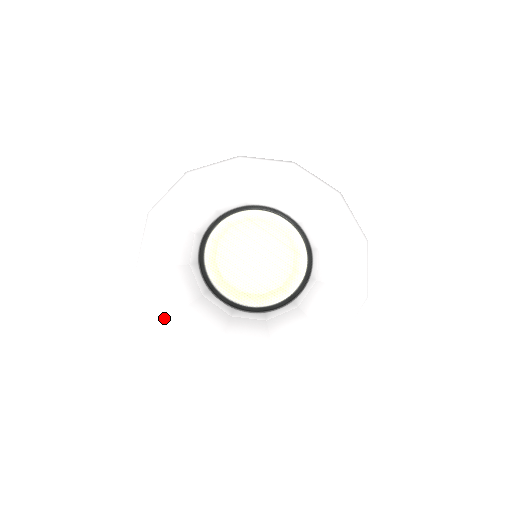
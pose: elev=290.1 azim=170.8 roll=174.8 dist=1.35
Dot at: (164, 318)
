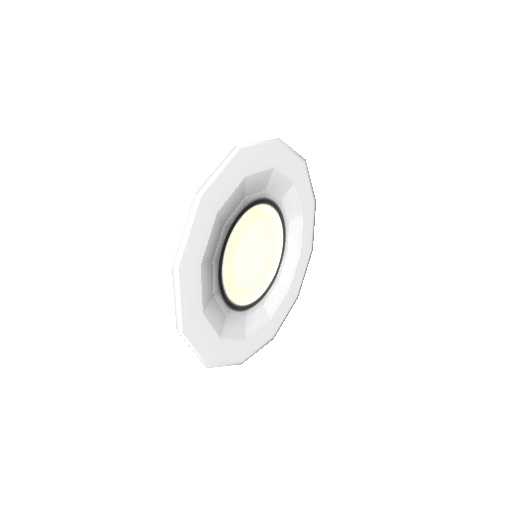
Dot at: (187, 325)
